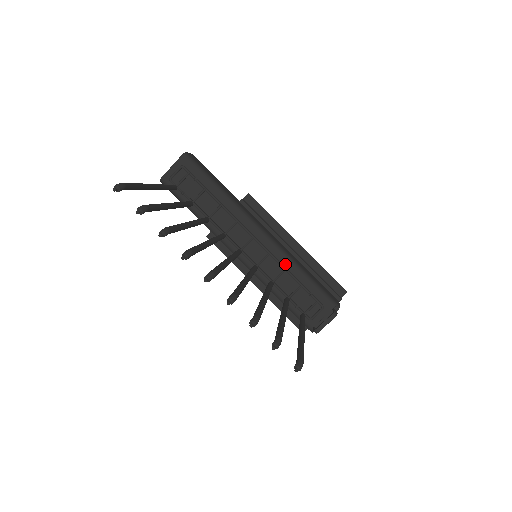
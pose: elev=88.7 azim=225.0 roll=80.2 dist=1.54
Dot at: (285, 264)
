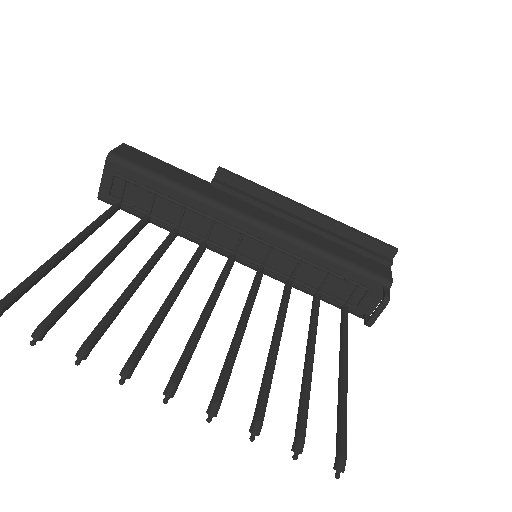
Dot at: (298, 252)
